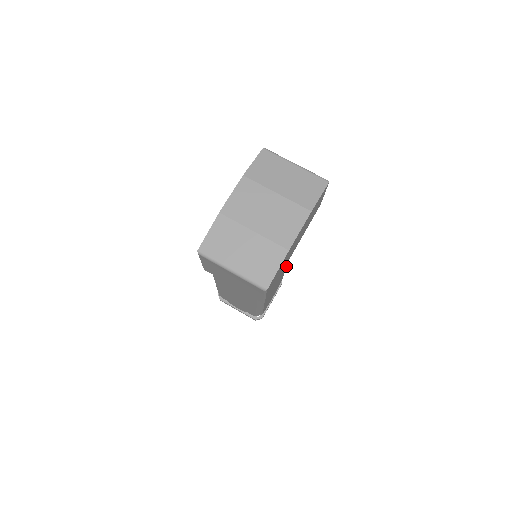
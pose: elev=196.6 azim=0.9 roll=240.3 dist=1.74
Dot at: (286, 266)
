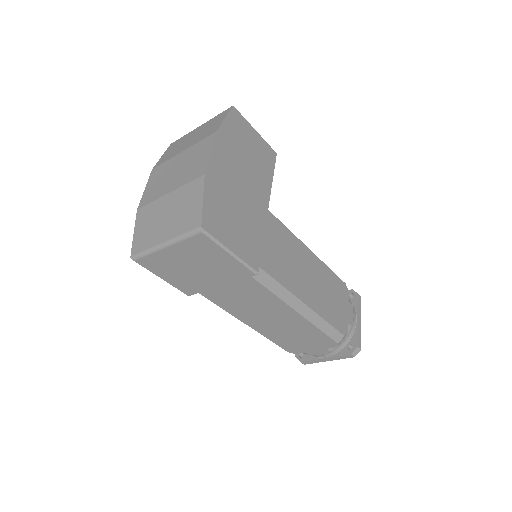
Dot at: (309, 250)
